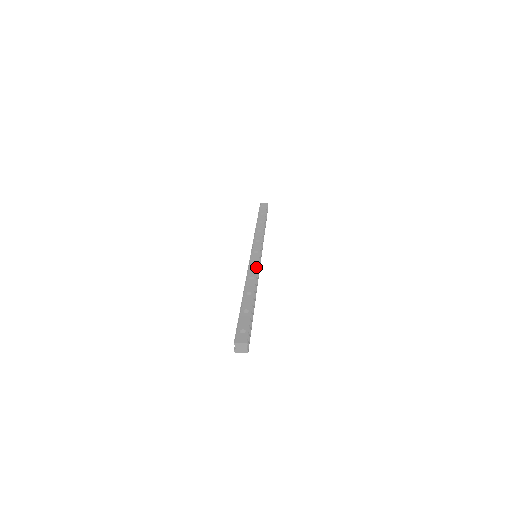
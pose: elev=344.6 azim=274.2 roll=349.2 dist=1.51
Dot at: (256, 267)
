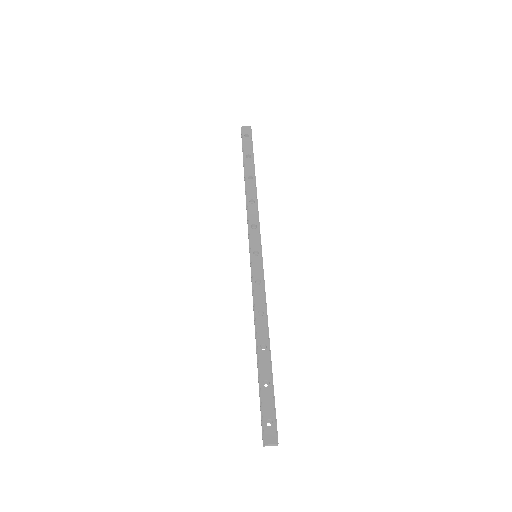
Dot at: (262, 289)
